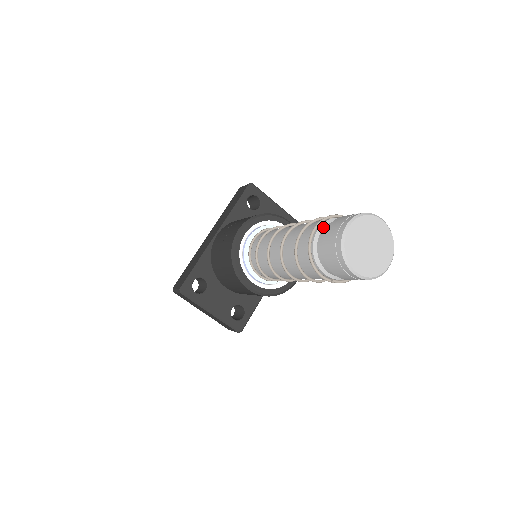
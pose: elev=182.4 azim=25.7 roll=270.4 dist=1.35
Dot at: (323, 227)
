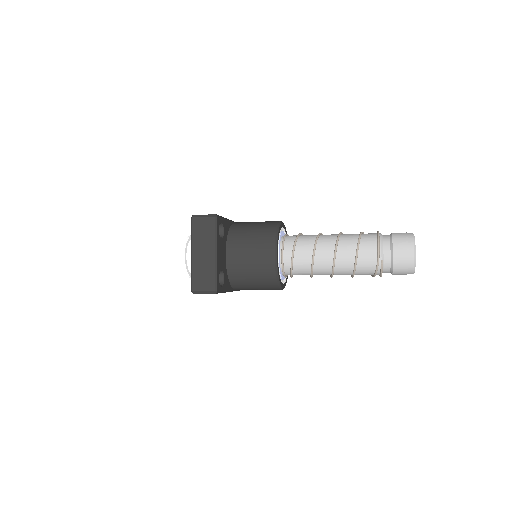
Dot at: occluded
